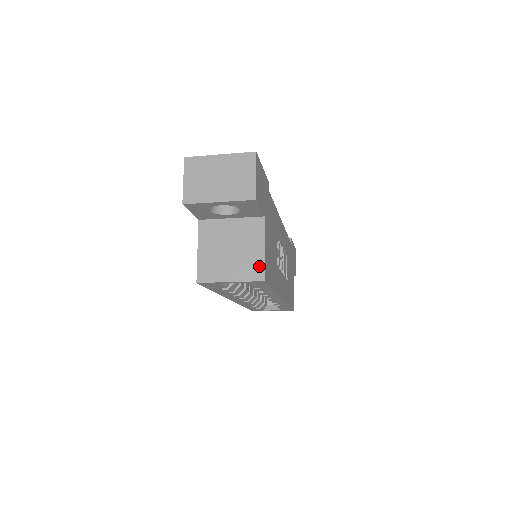
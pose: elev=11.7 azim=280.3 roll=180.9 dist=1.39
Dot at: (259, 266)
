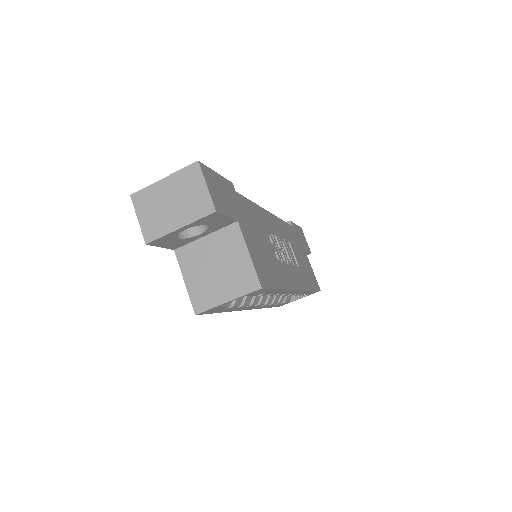
Dot at: (250, 275)
